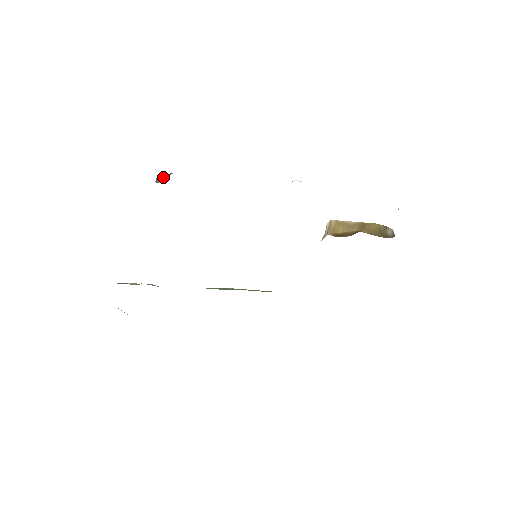
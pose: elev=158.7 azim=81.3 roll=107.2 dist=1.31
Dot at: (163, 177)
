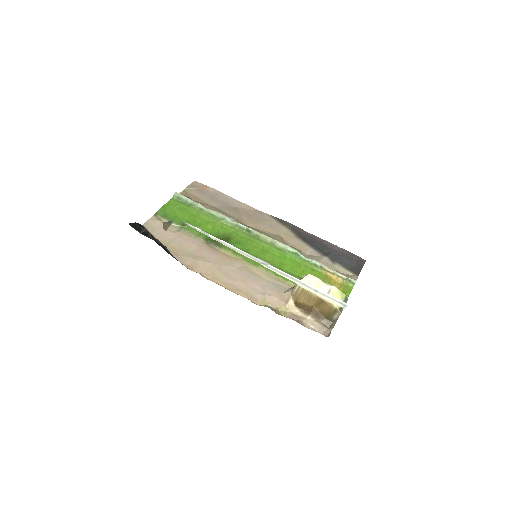
Dot at: (167, 225)
